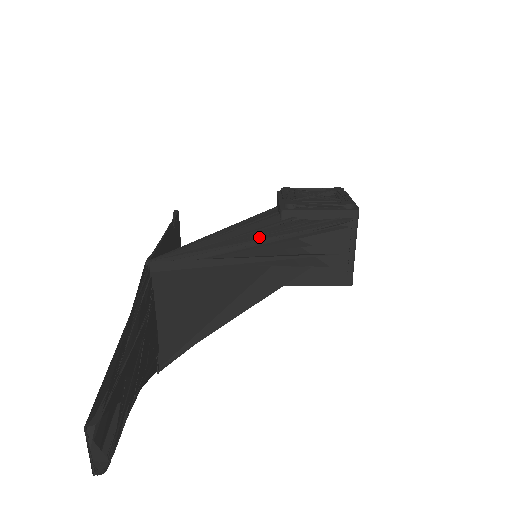
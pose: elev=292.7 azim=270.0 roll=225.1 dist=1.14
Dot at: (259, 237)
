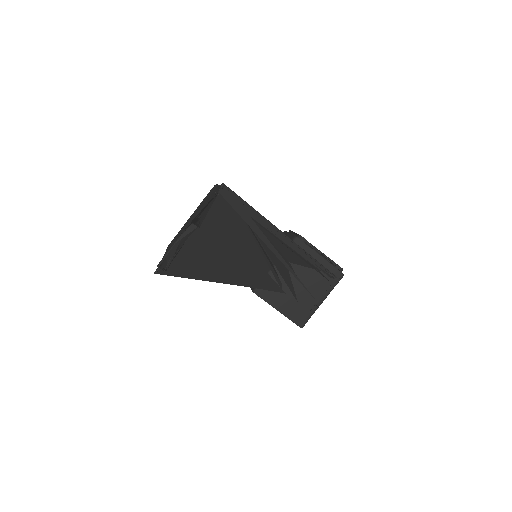
Dot at: occluded
